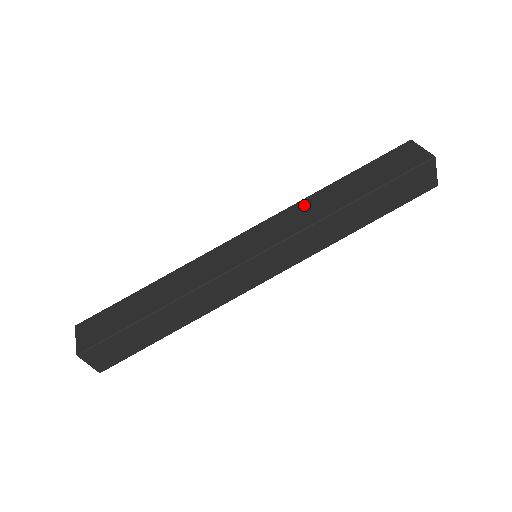
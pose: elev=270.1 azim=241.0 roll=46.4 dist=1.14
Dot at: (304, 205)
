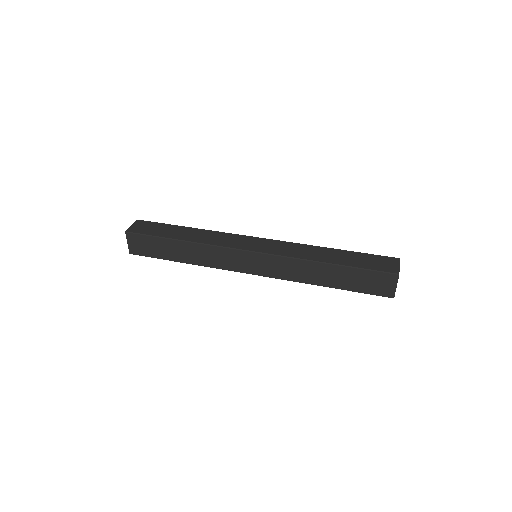
Dot at: occluded
